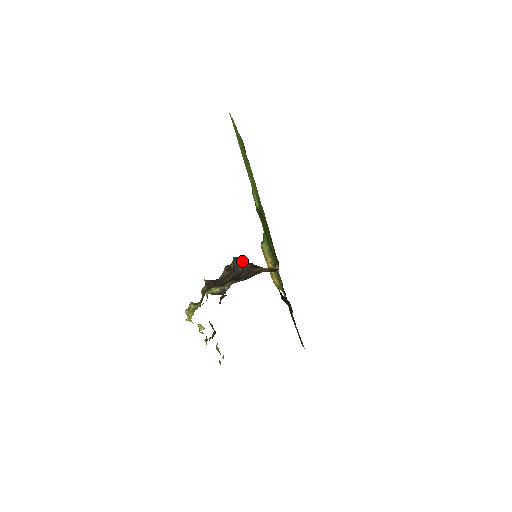
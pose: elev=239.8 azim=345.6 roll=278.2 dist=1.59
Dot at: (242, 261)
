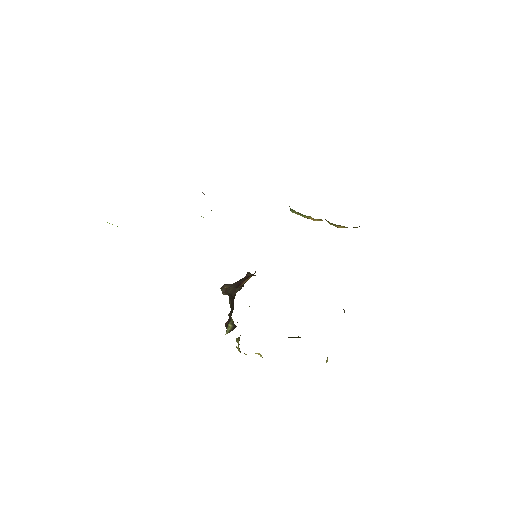
Dot at: (226, 288)
